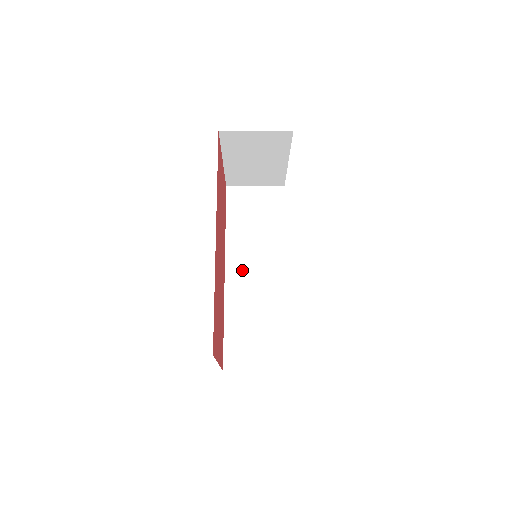
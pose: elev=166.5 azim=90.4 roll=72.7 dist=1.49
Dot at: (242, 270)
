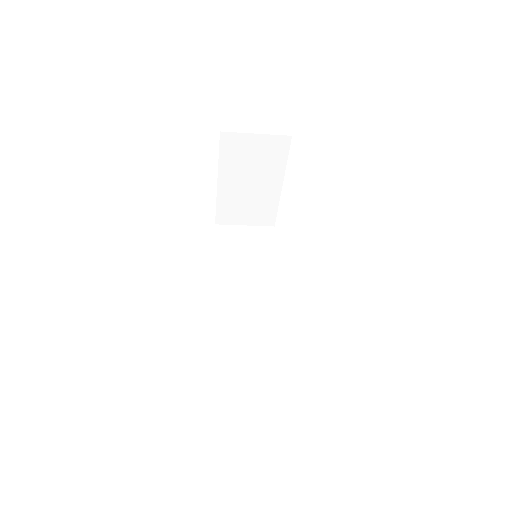
Dot at: (234, 295)
